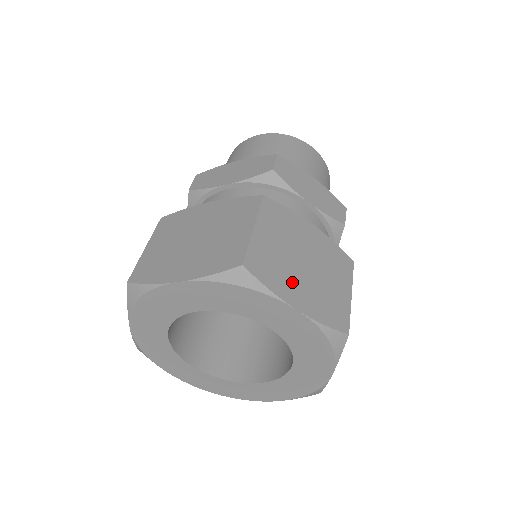
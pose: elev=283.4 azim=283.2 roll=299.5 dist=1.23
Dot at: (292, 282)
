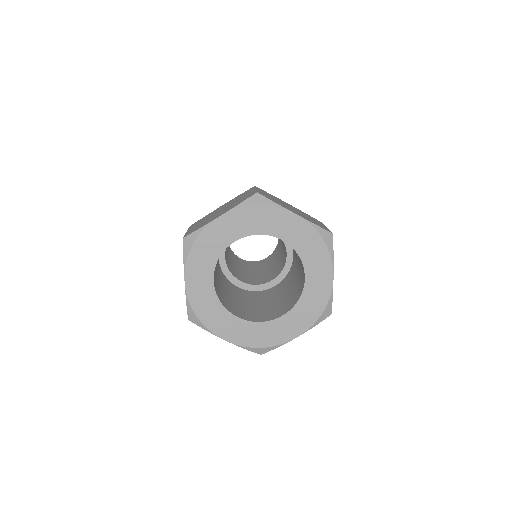
Dot at: (288, 208)
